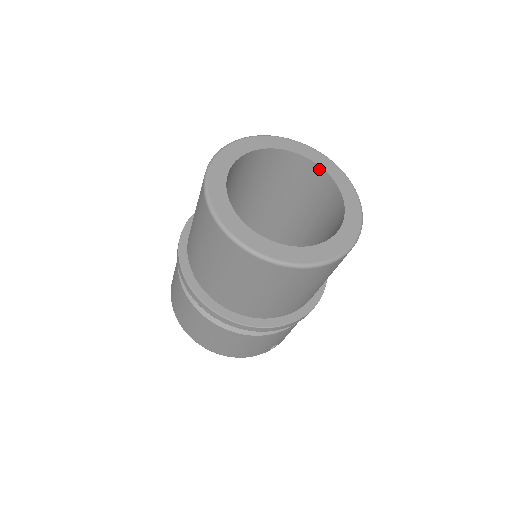
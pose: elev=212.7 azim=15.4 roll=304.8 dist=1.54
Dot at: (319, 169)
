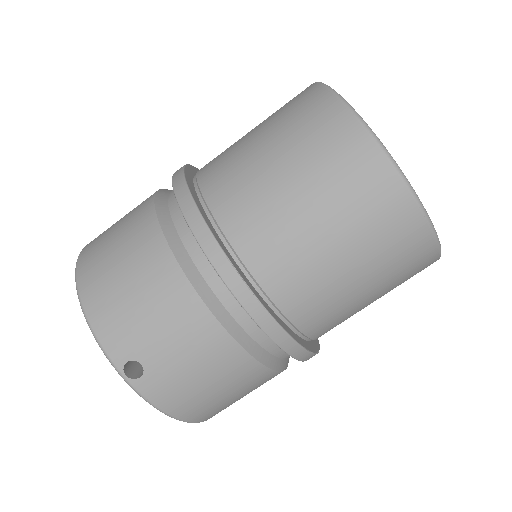
Dot at: occluded
